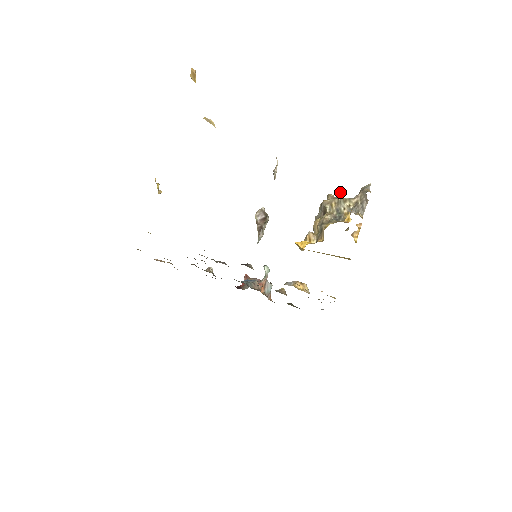
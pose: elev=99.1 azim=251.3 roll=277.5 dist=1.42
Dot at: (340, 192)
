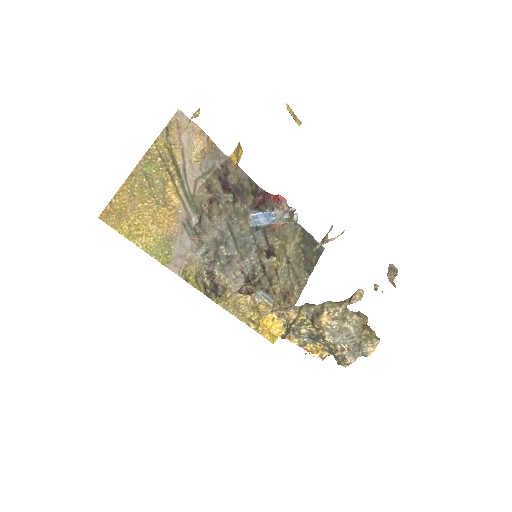
Dot at: occluded
